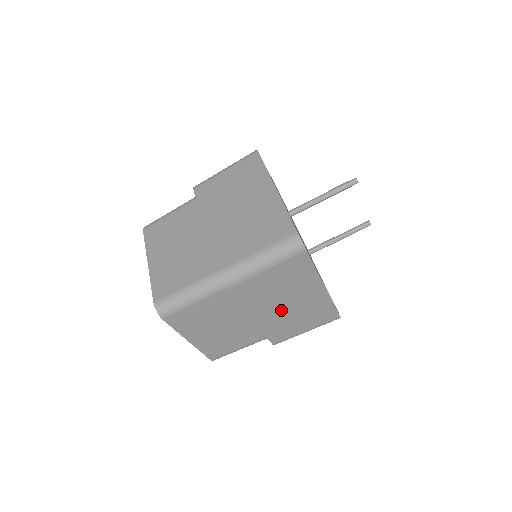
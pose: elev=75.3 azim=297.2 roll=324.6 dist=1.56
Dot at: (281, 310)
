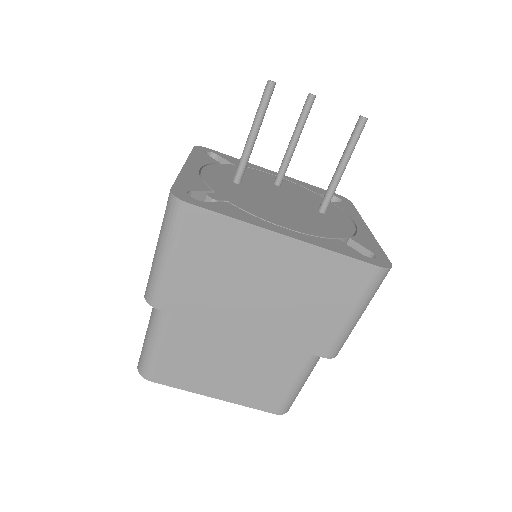
Dot at: (267, 302)
